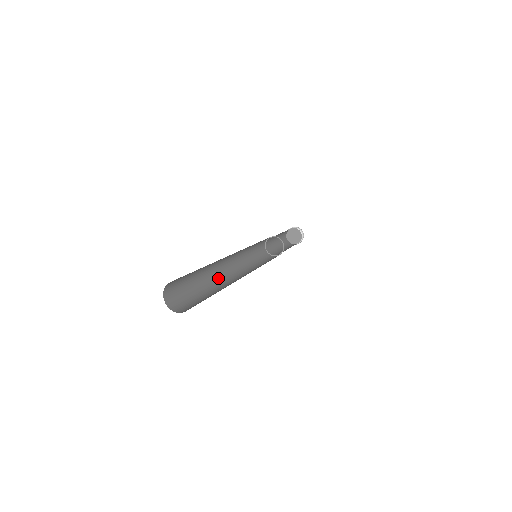
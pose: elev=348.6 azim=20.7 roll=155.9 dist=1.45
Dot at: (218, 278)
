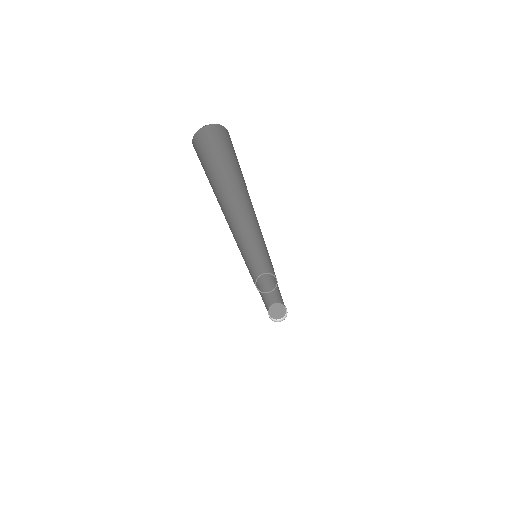
Dot at: occluded
